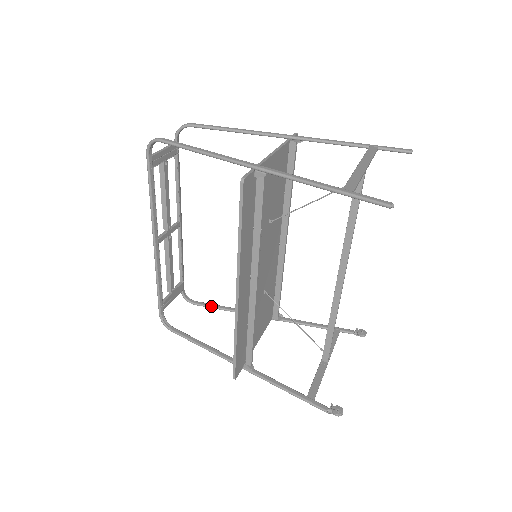
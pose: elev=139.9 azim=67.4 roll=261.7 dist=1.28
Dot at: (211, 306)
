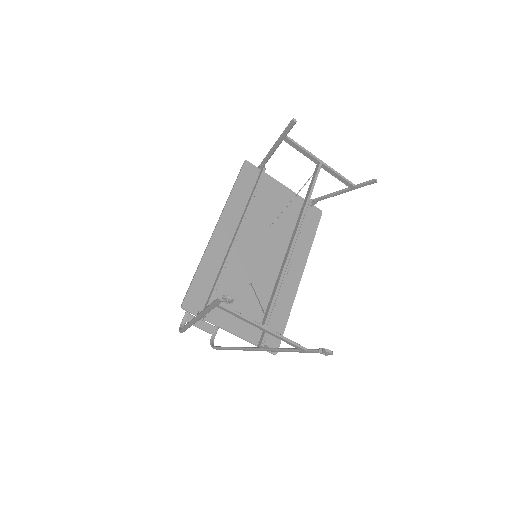
Dot at: occluded
